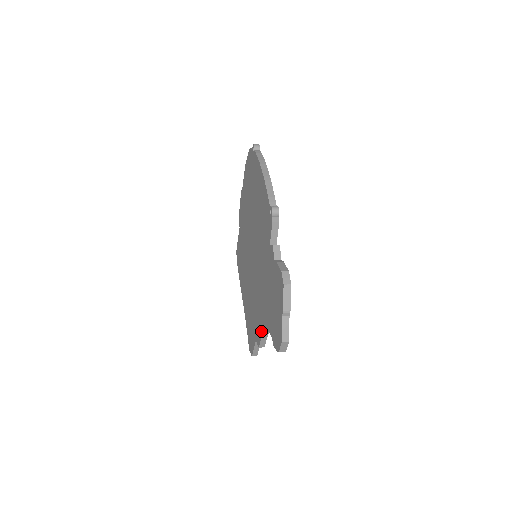
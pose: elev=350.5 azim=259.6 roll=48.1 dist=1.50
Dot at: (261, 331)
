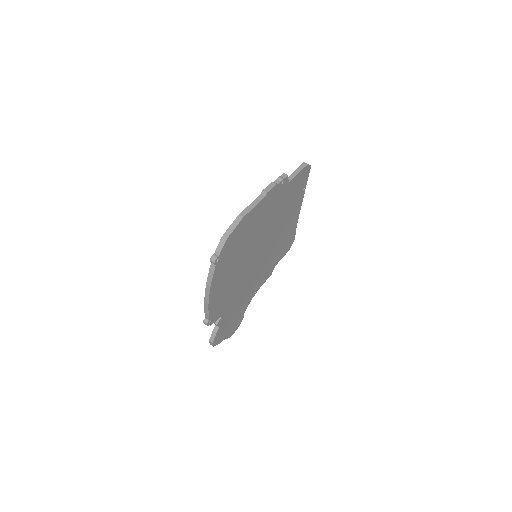
Dot at: occluded
